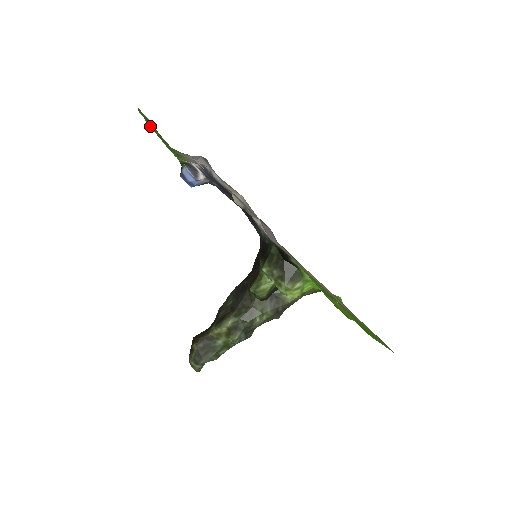
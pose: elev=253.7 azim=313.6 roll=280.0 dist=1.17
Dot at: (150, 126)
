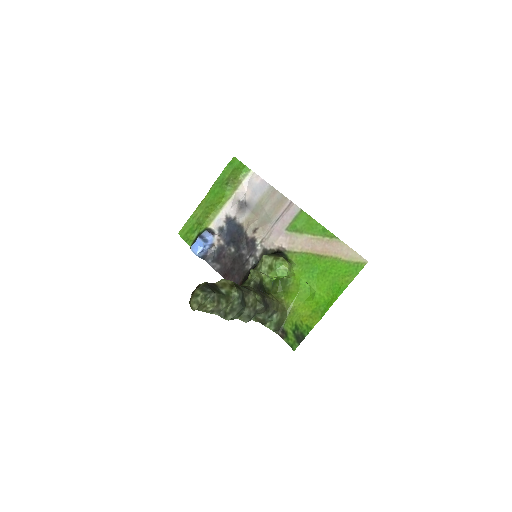
Dot at: (218, 183)
